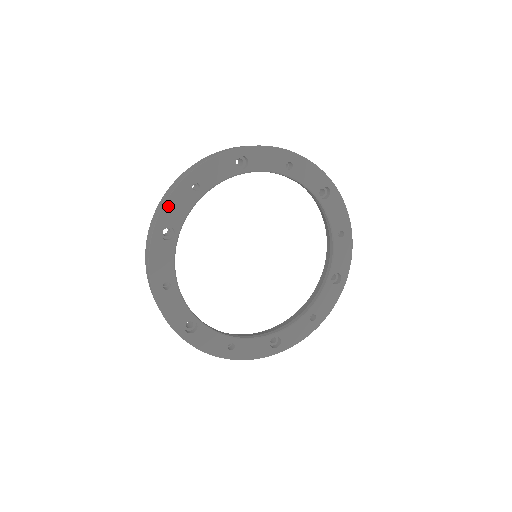
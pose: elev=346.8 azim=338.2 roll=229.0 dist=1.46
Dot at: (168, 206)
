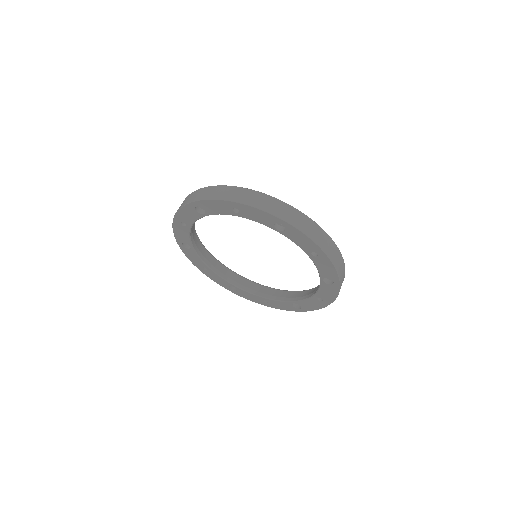
Dot at: (209, 202)
